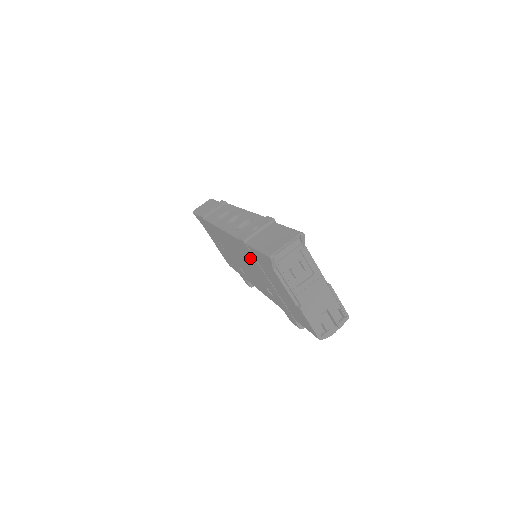
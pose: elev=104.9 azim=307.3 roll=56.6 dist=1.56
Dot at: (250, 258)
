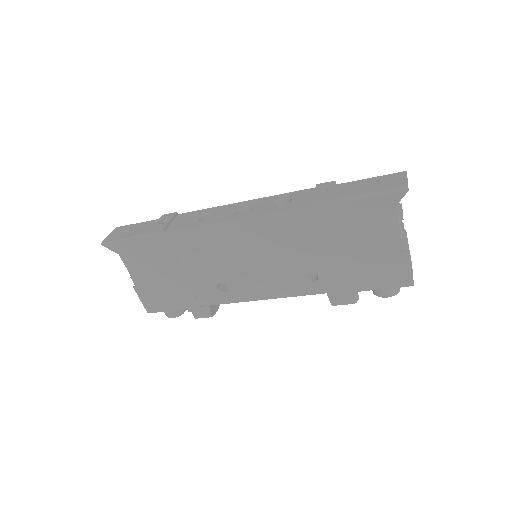
Dot at: (315, 229)
